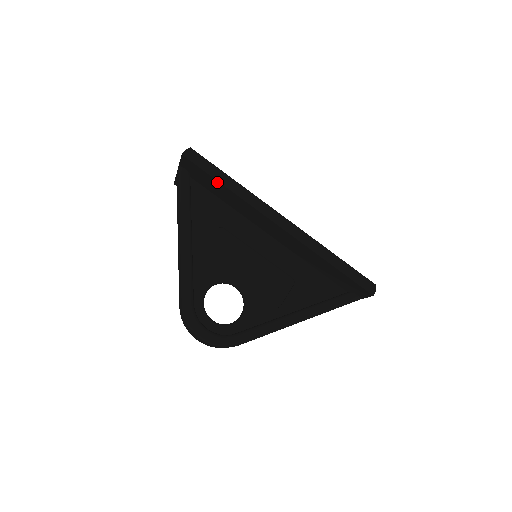
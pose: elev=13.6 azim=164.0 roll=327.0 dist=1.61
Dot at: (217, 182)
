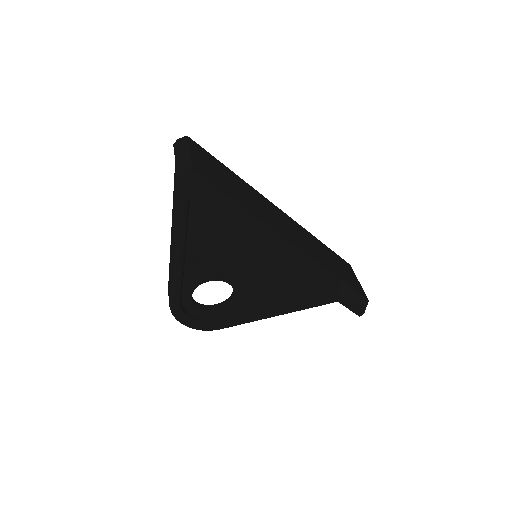
Dot at: (222, 220)
